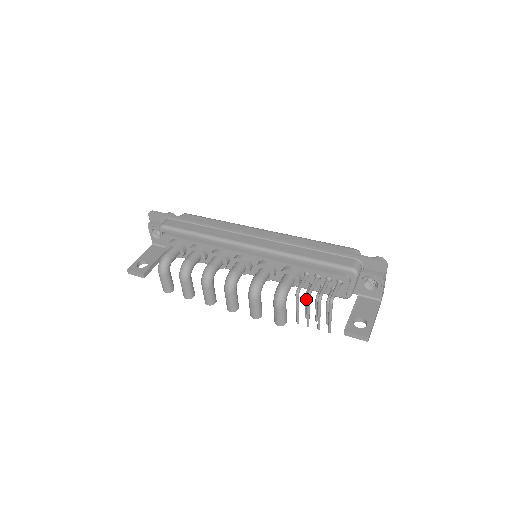
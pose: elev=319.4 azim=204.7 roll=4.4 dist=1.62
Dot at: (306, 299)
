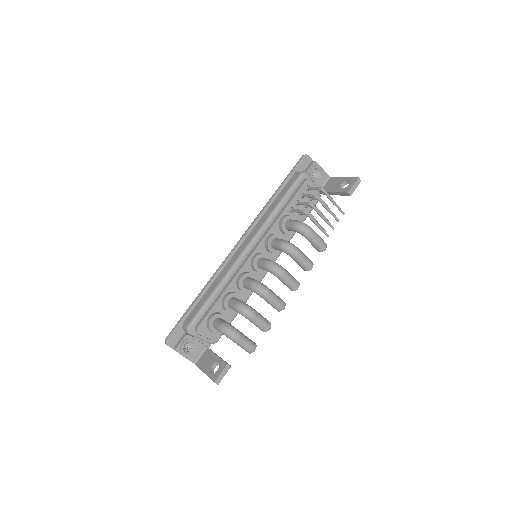
Dot at: (314, 209)
